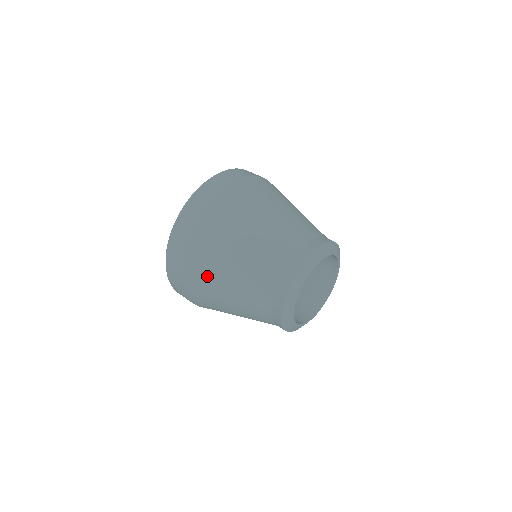
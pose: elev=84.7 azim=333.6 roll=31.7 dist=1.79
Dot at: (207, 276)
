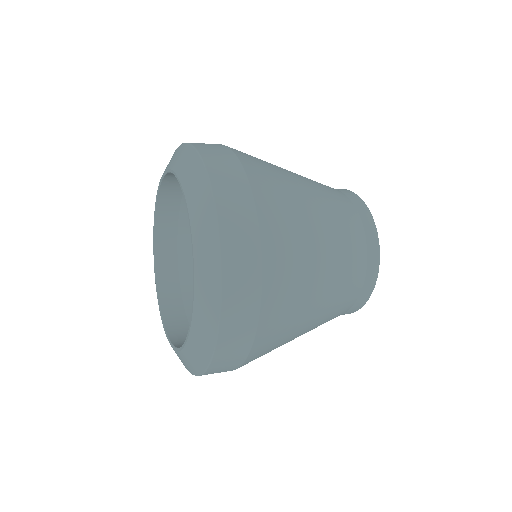
Dot at: occluded
